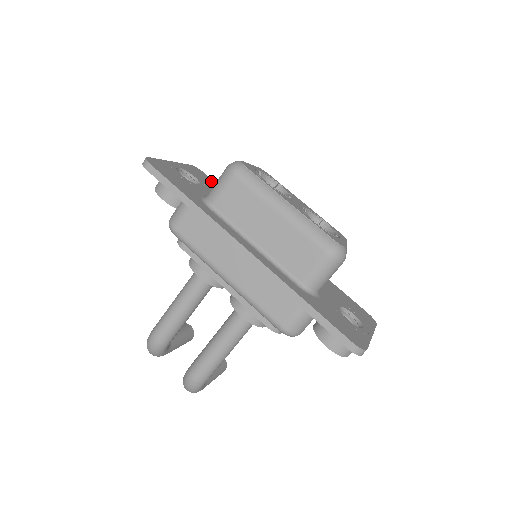
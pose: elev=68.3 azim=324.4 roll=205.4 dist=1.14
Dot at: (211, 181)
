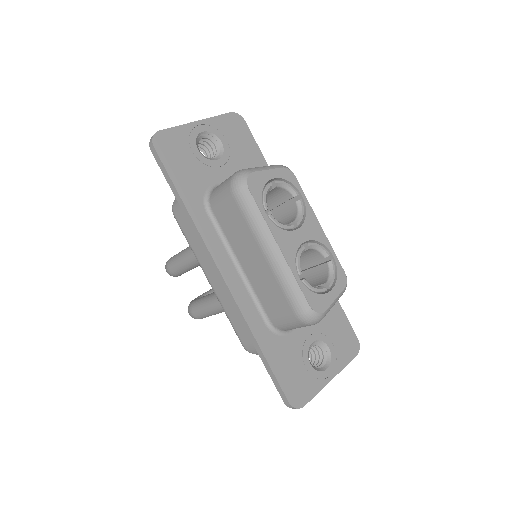
Dot at: (248, 139)
